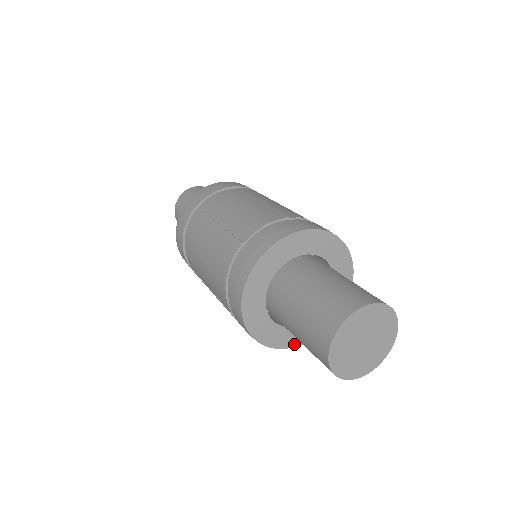
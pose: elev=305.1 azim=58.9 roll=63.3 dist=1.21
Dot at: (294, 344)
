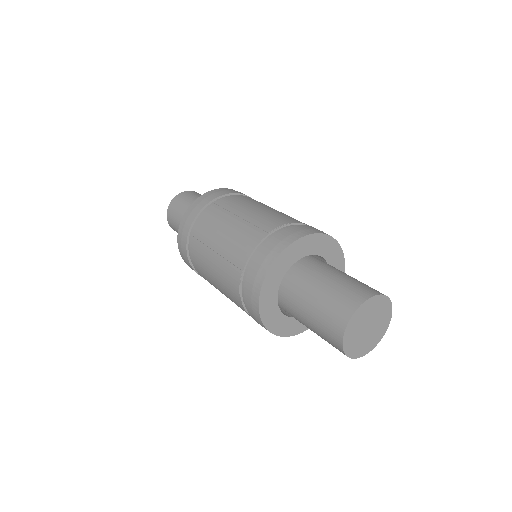
Dot at: occluded
